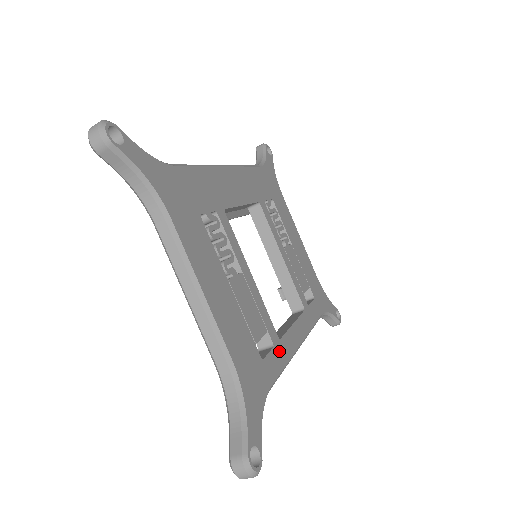
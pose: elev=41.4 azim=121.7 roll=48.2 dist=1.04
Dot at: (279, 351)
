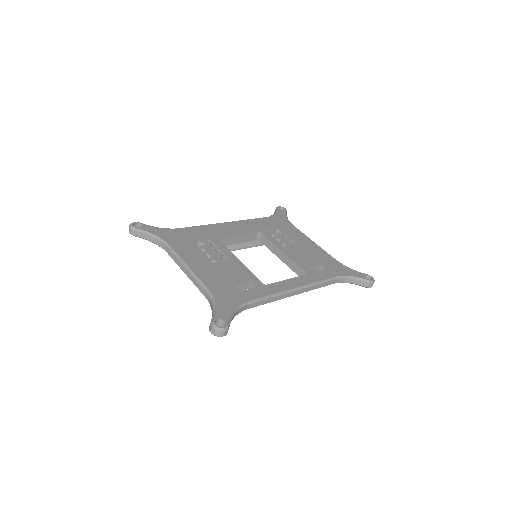
Dot at: (263, 289)
